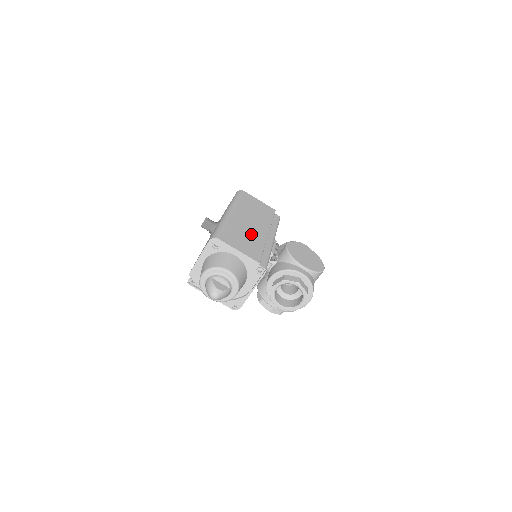
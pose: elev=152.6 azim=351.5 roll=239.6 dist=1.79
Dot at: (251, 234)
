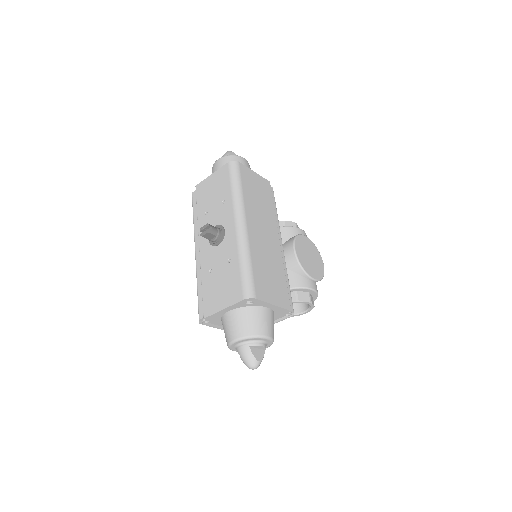
Dot at: (271, 258)
